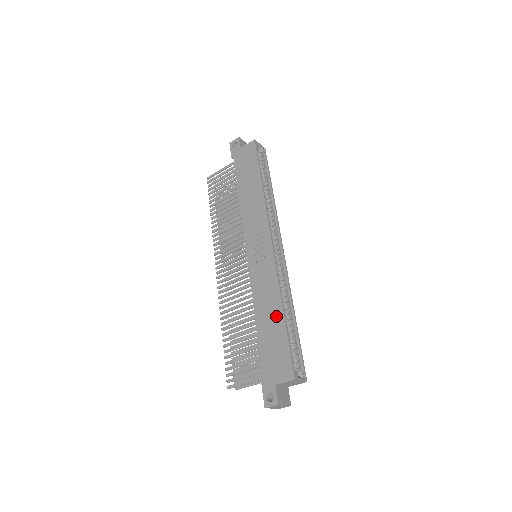
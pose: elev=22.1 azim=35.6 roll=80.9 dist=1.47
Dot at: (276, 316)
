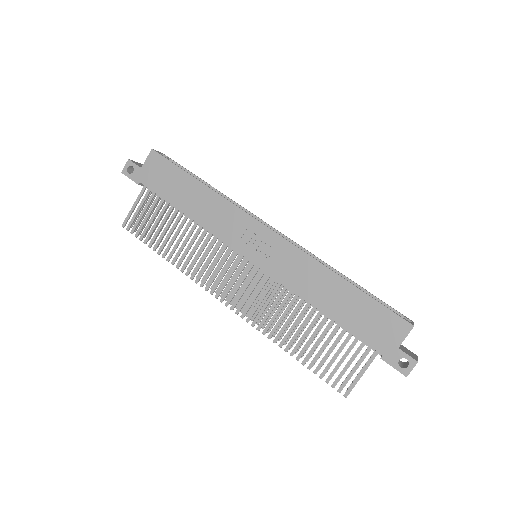
Dot at: (339, 288)
